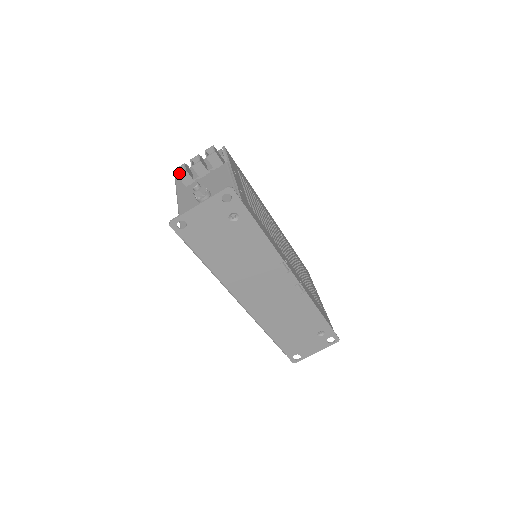
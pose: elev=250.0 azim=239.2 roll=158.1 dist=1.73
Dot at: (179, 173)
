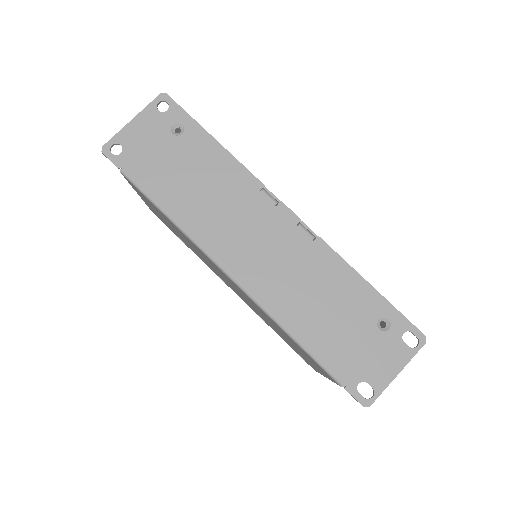
Dot at: occluded
